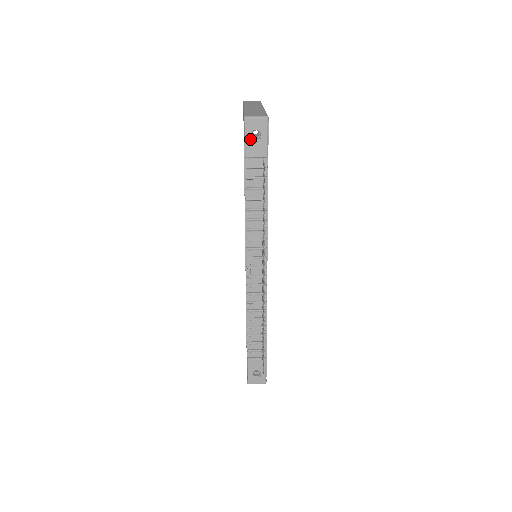
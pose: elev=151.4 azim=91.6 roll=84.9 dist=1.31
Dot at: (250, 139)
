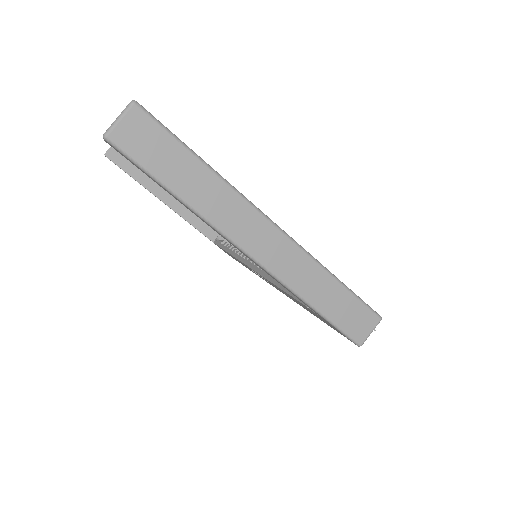
Dot at: occluded
